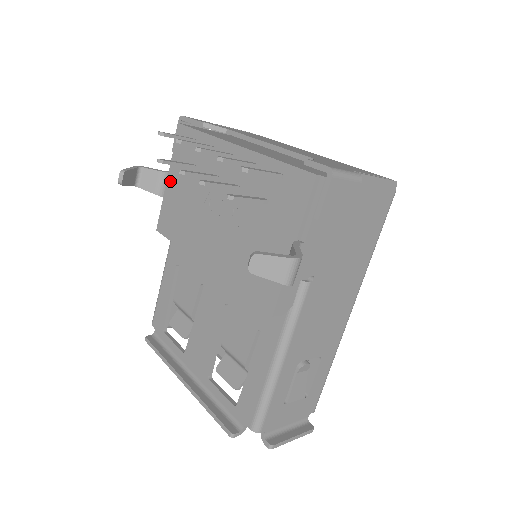
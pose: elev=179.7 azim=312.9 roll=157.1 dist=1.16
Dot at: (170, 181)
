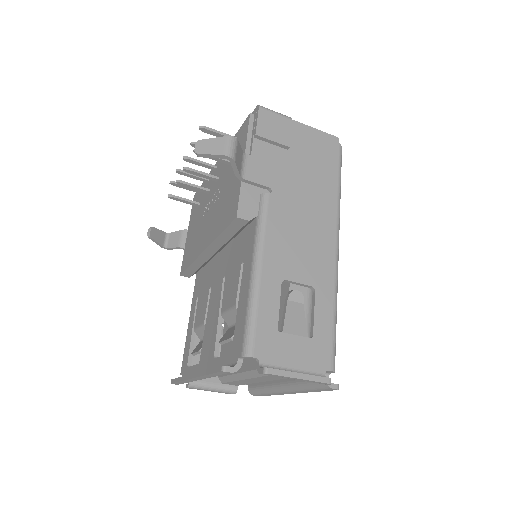
Dot at: (188, 233)
